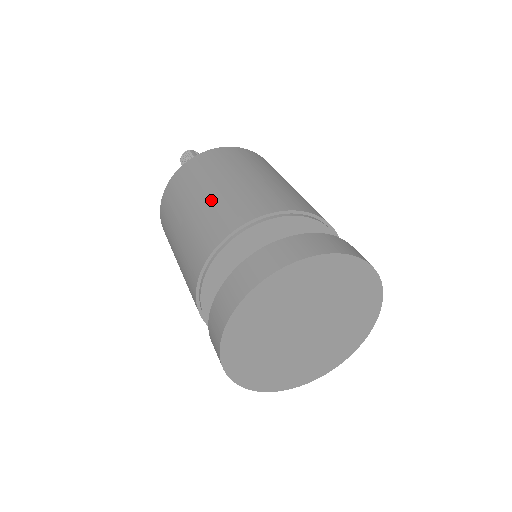
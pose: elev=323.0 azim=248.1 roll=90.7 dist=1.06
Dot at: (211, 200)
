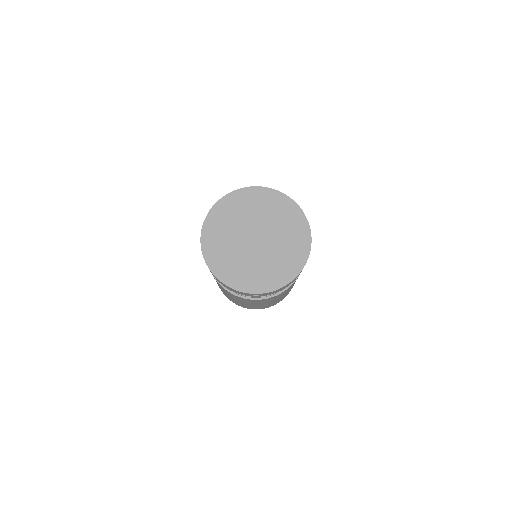
Dot at: occluded
